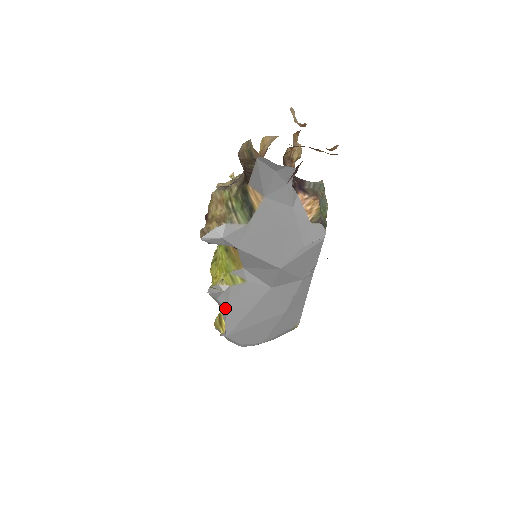
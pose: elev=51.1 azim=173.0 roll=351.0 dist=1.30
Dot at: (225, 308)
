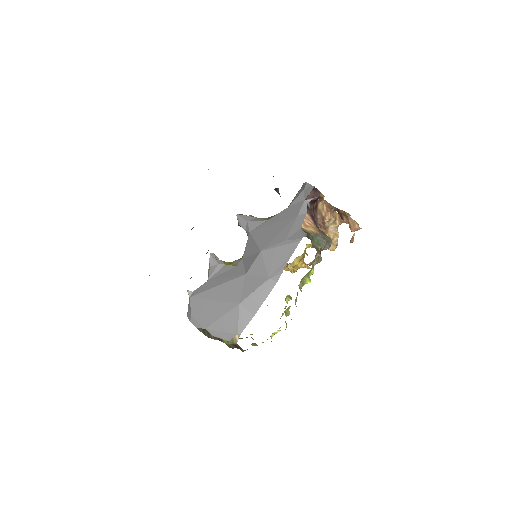
Dot at: (208, 277)
